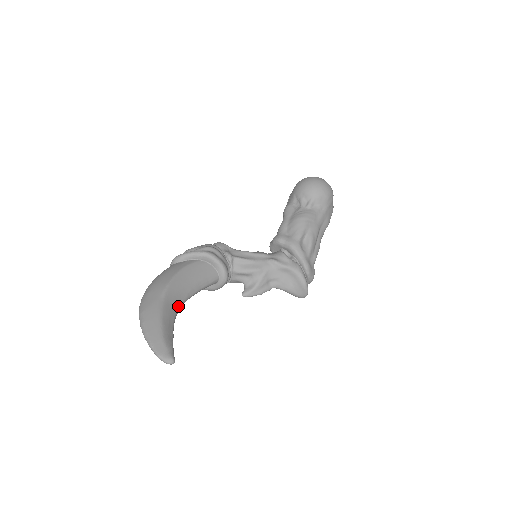
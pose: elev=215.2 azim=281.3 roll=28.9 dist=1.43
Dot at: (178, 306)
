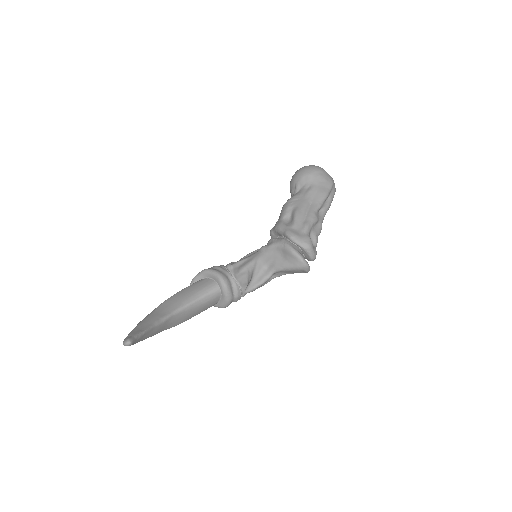
Dot at: (168, 313)
